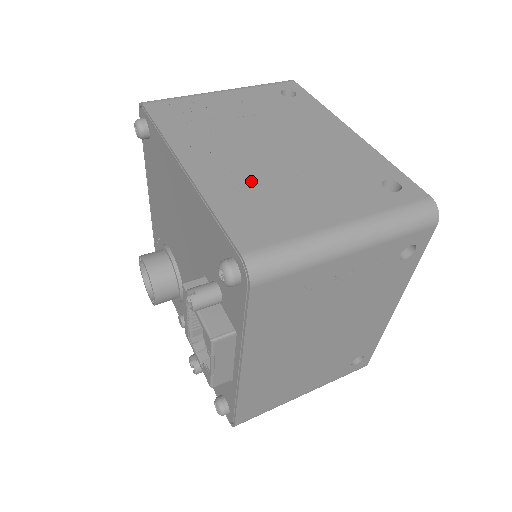
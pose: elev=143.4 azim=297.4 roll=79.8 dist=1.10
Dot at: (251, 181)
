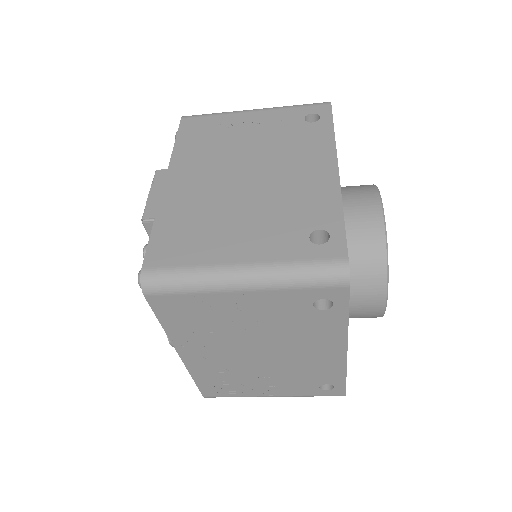
Dot at: occluded
